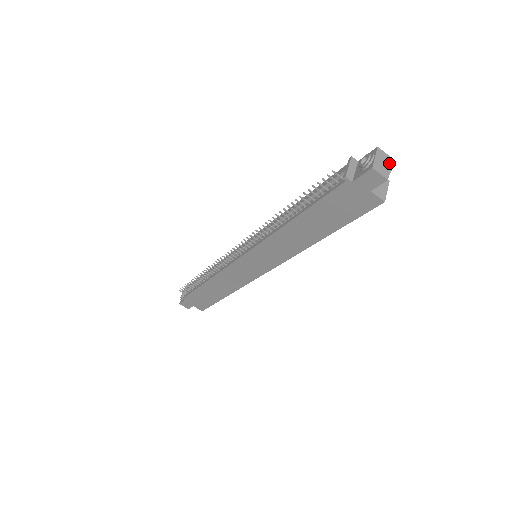
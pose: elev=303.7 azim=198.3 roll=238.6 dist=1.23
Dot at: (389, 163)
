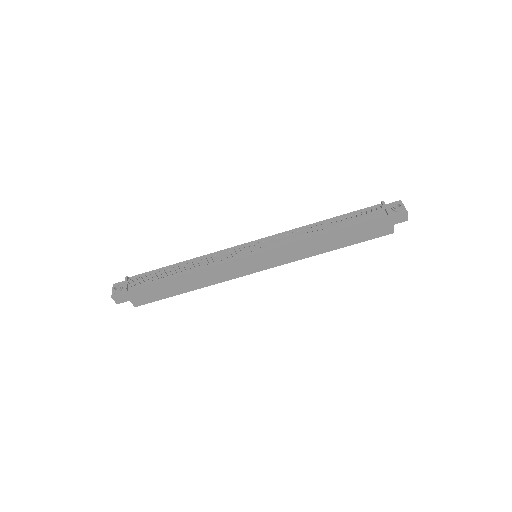
Dot at: occluded
